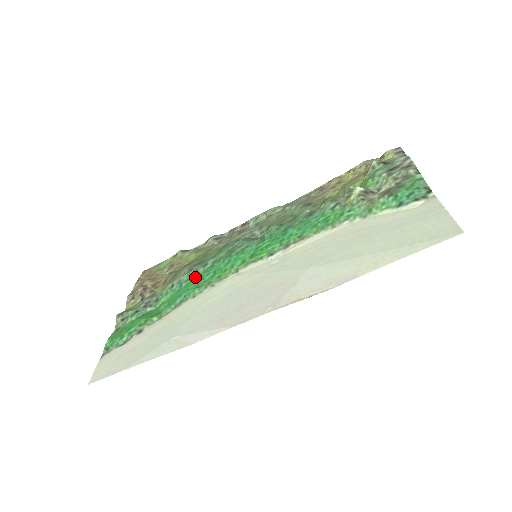
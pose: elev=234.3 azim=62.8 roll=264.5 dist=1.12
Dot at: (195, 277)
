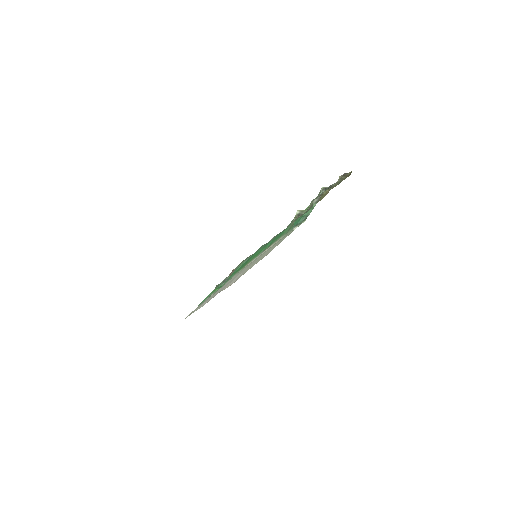
Dot at: (240, 266)
